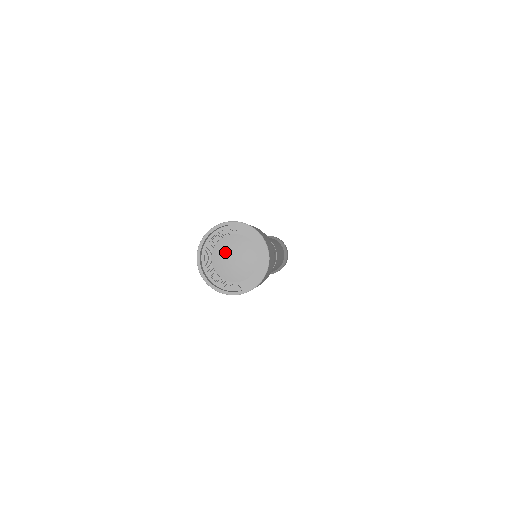
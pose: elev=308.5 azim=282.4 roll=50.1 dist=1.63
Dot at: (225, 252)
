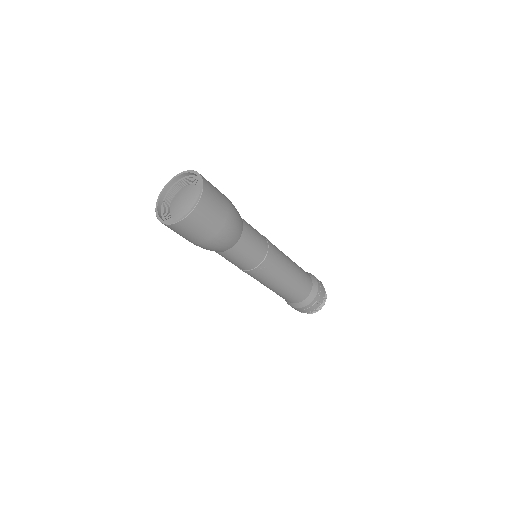
Dot at: (179, 199)
